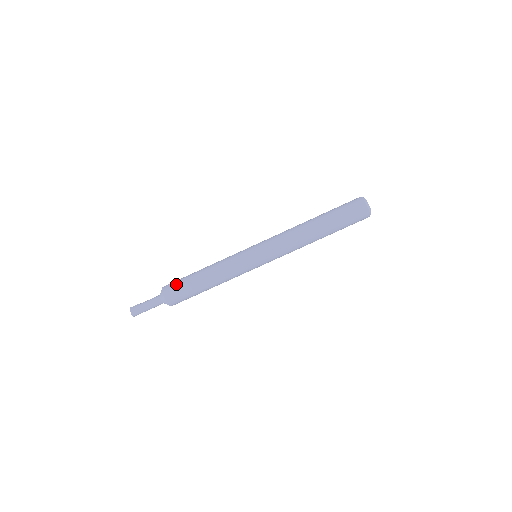
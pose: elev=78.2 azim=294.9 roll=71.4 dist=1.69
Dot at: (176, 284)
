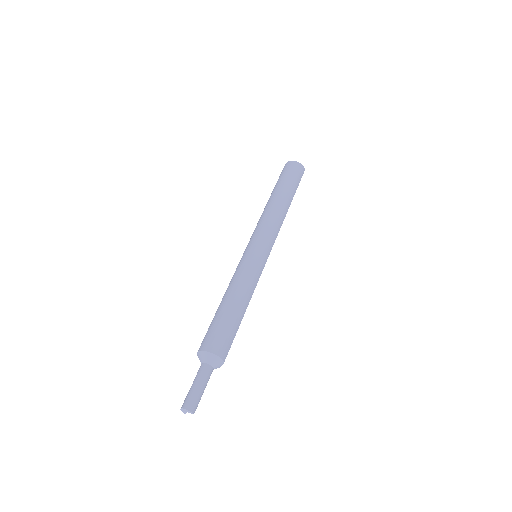
Dot at: (207, 332)
